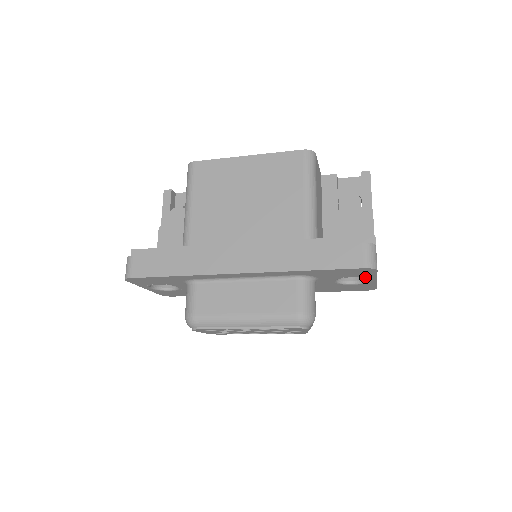
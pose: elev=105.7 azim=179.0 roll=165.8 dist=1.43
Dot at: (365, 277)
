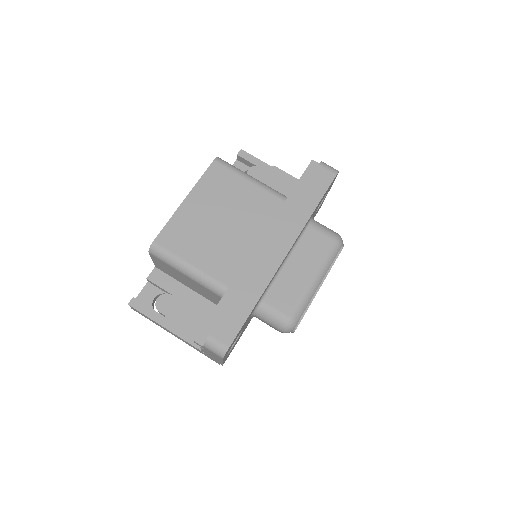
Dot at: (329, 189)
